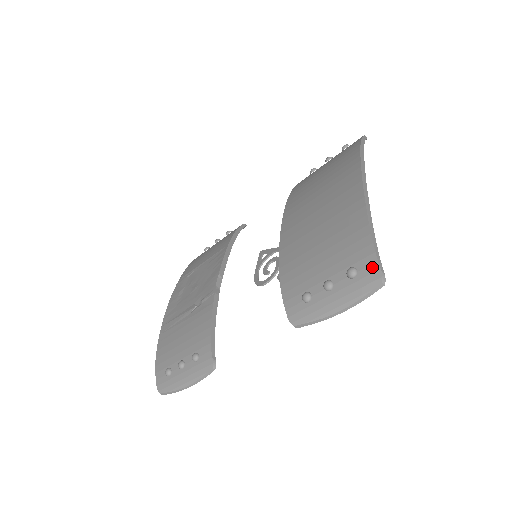
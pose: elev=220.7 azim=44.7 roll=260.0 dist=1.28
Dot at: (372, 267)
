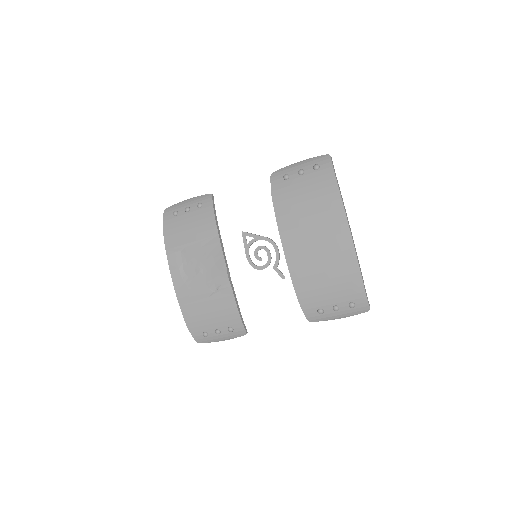
Dot at: (364, 304)
